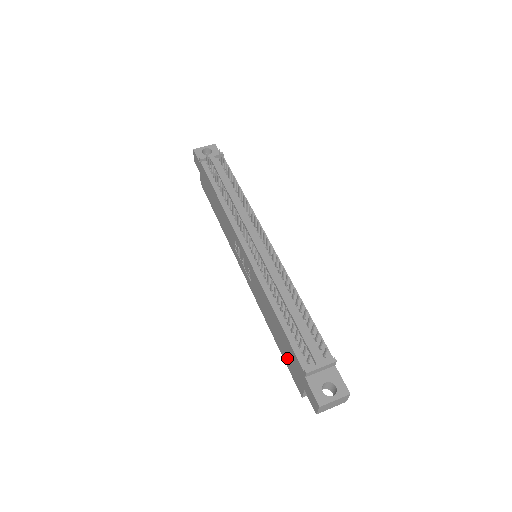
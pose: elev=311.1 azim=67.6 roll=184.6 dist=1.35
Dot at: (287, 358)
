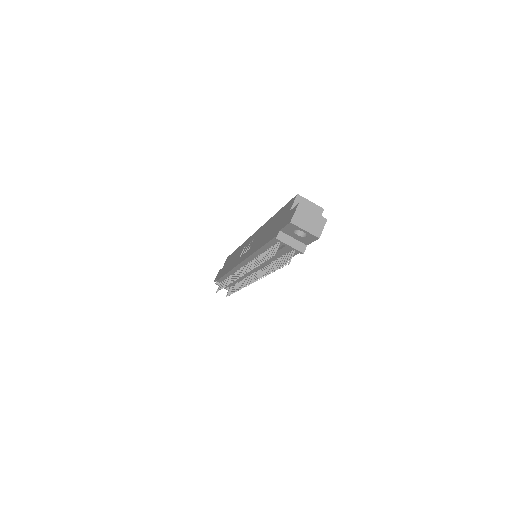
Dot at: occluded
